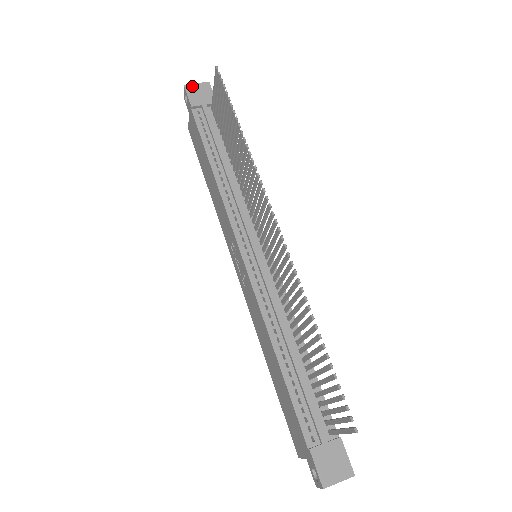
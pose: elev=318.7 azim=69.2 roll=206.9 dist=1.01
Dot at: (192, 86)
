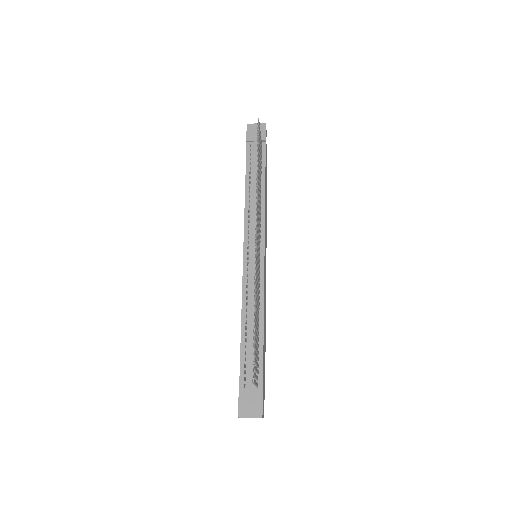
Dot at: (252, 125)
